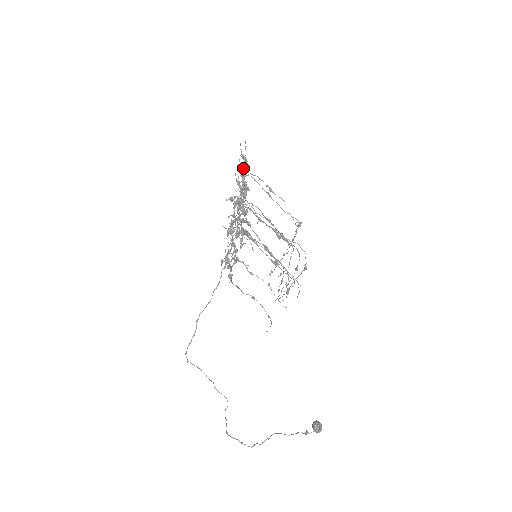
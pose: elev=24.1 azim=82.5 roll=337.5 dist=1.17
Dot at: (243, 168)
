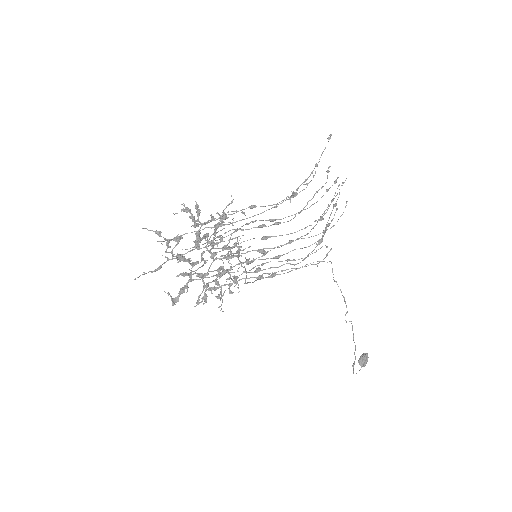
Dot at: occluded
